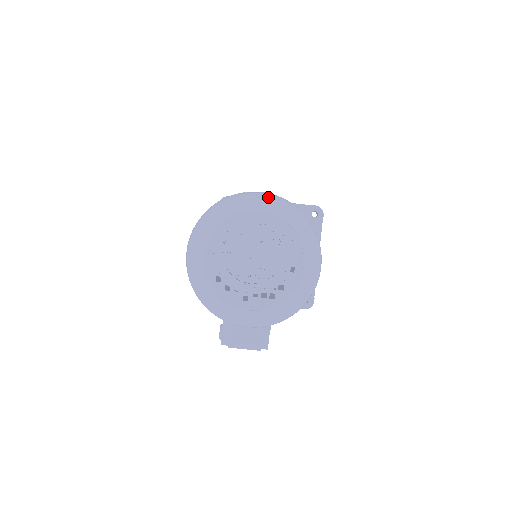
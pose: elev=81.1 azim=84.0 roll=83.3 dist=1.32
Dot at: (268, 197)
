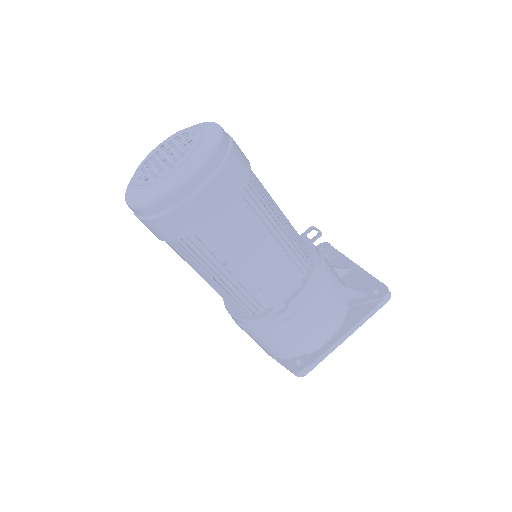
Dot at: (162, 145)
